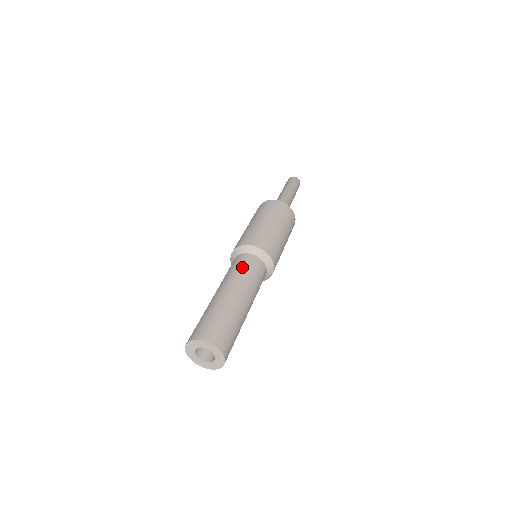
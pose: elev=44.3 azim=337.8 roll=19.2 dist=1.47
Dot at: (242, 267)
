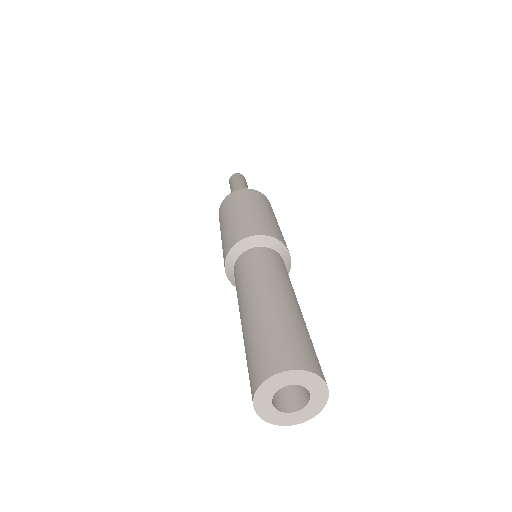
Dot at: (286, 271)
